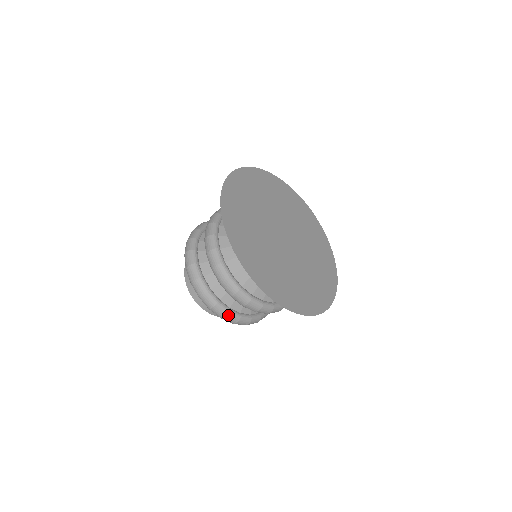
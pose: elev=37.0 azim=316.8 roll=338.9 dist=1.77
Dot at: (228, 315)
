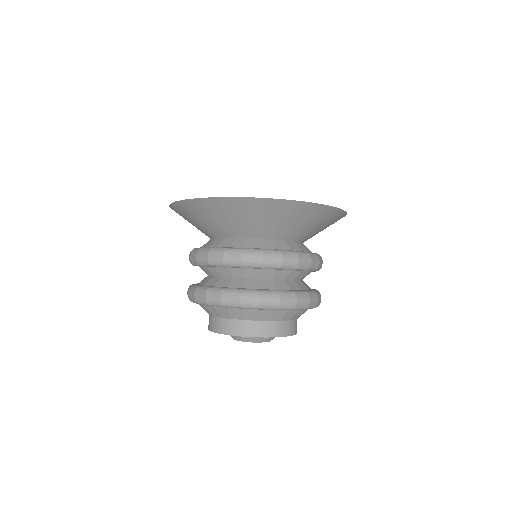
Dot at: (281, 295)
